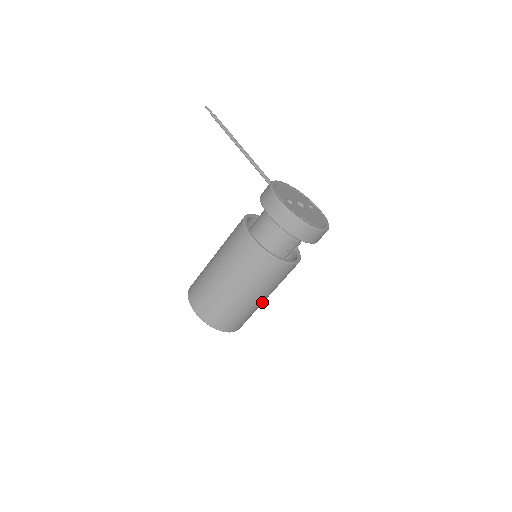
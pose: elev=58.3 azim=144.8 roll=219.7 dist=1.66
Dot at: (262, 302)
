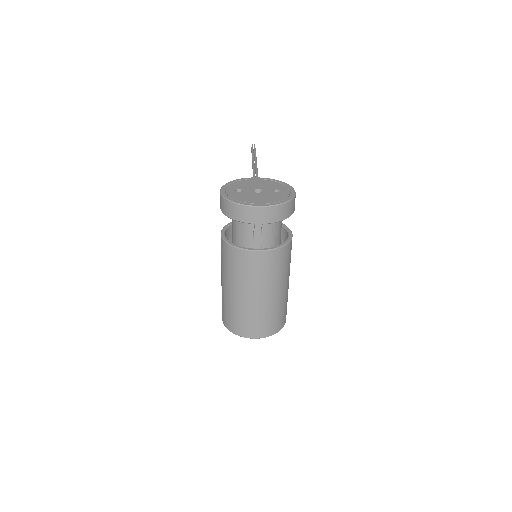
Dot at: (265, 301)
